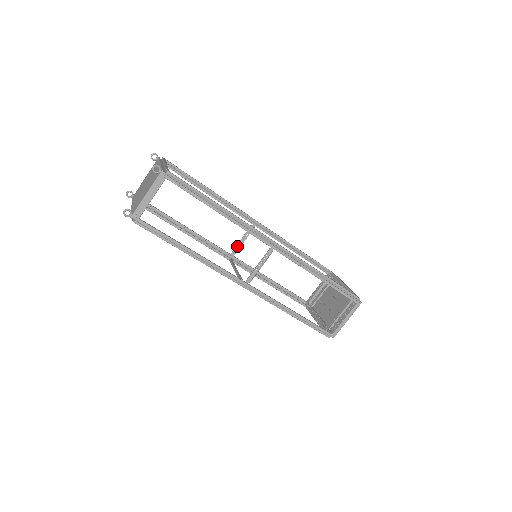
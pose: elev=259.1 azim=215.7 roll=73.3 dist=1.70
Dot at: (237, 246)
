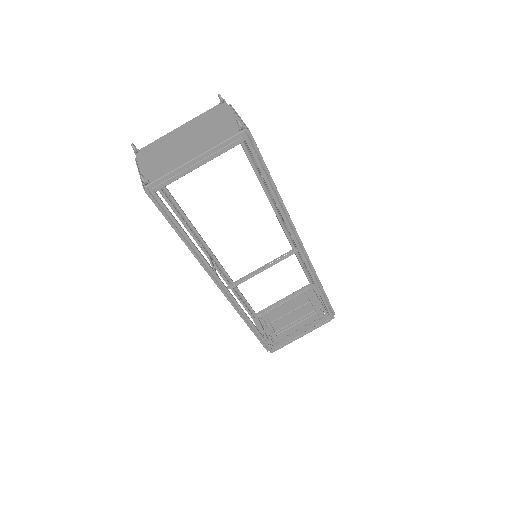
Dot at: occluded
